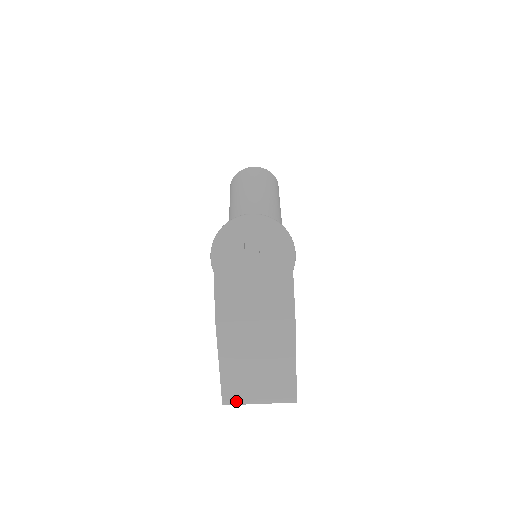
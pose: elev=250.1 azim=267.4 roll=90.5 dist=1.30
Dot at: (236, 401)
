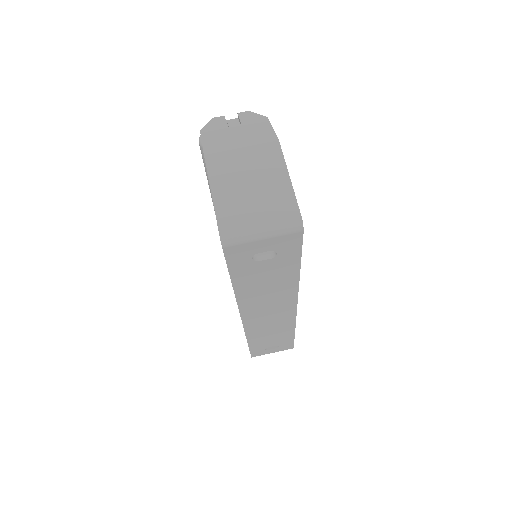
Dot at: (234, 230)
